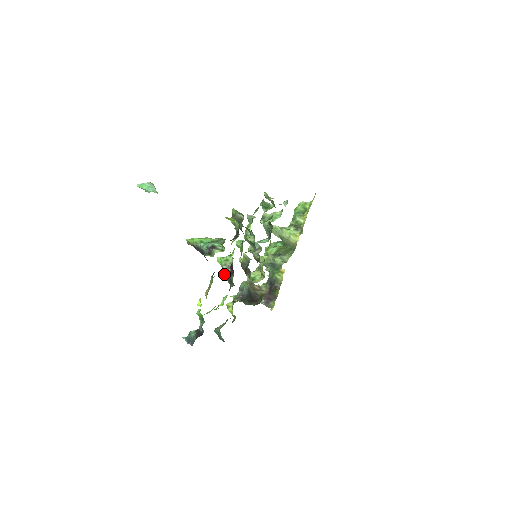
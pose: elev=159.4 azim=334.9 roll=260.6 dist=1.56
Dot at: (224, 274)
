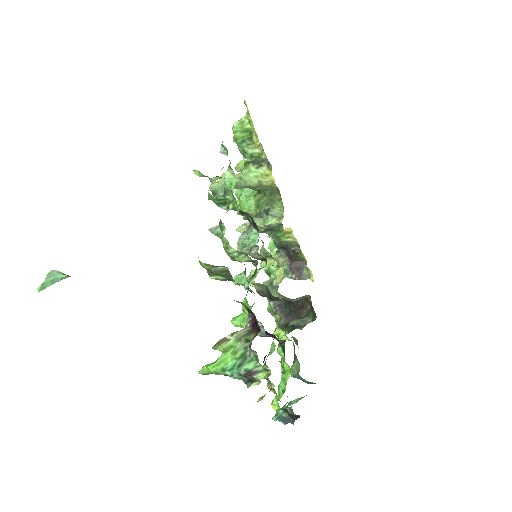
Dot at: occluded
